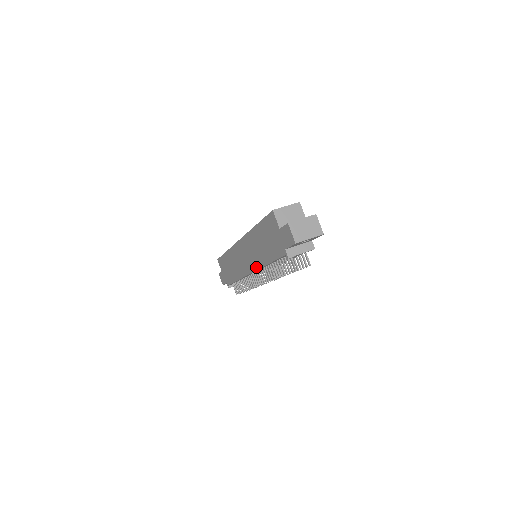
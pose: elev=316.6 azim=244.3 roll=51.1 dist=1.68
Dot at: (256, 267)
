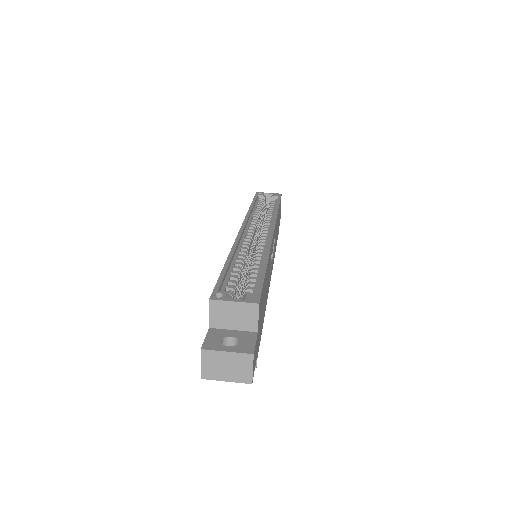
Dot at: occluded
